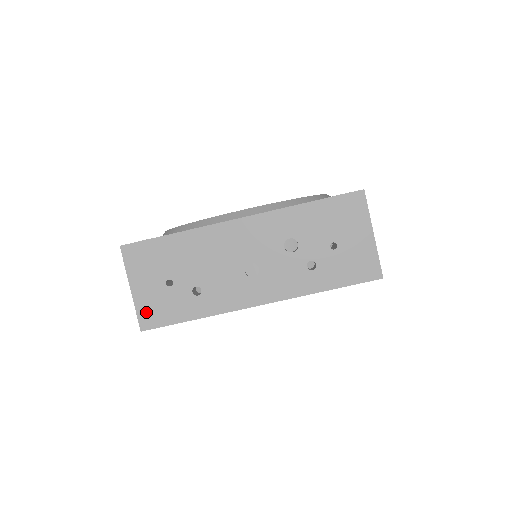
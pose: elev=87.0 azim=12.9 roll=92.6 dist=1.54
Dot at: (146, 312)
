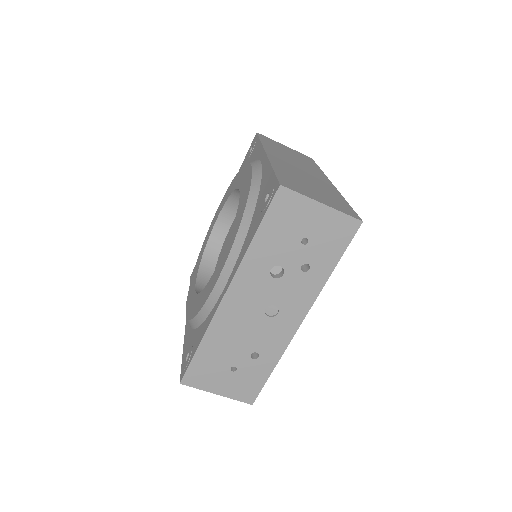
Dot at: (242, 395)
